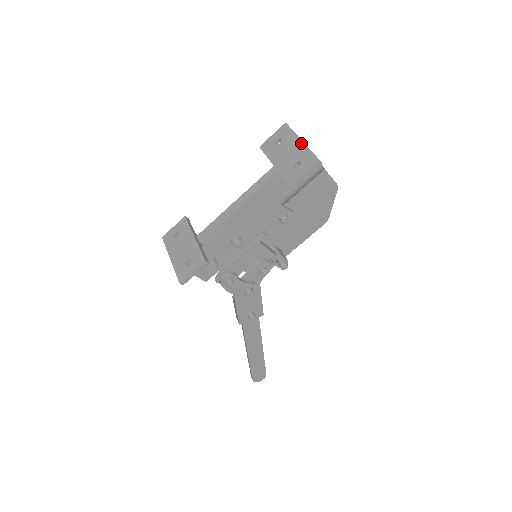
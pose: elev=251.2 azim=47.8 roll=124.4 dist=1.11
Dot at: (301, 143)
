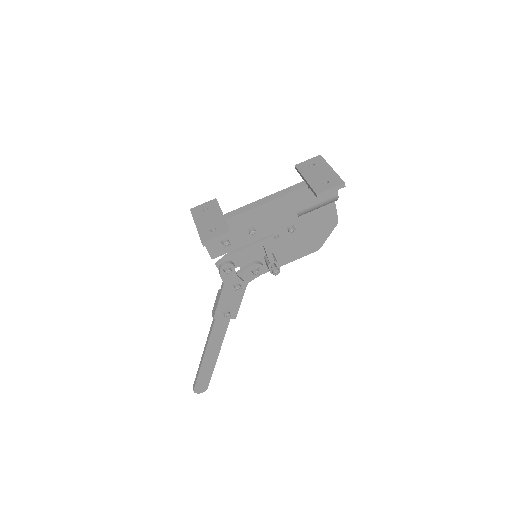
Dot at: (331, 170)
